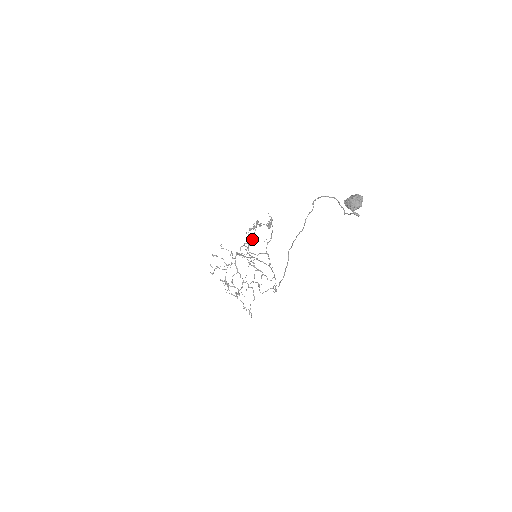
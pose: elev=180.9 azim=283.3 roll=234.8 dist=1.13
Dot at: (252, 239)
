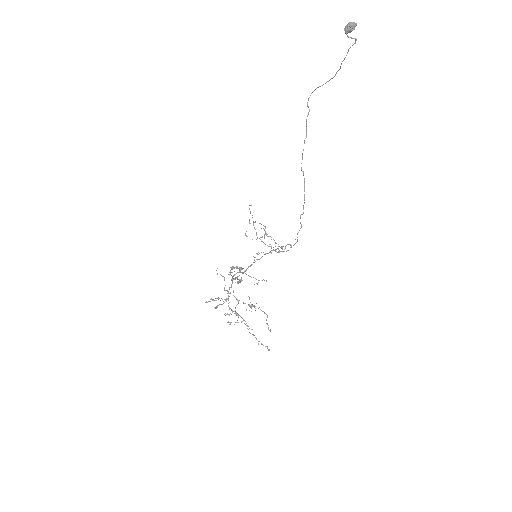
Dot at: (239, 268)
